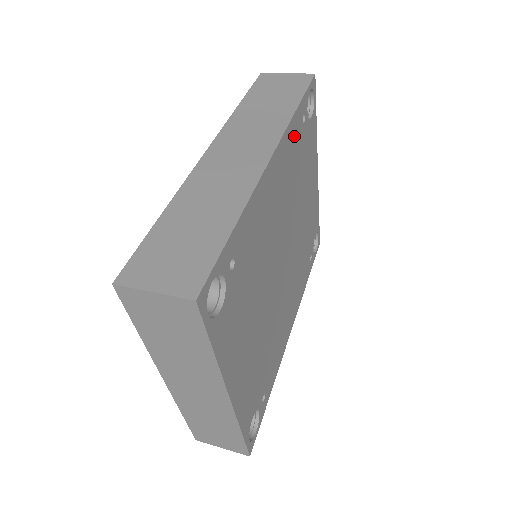
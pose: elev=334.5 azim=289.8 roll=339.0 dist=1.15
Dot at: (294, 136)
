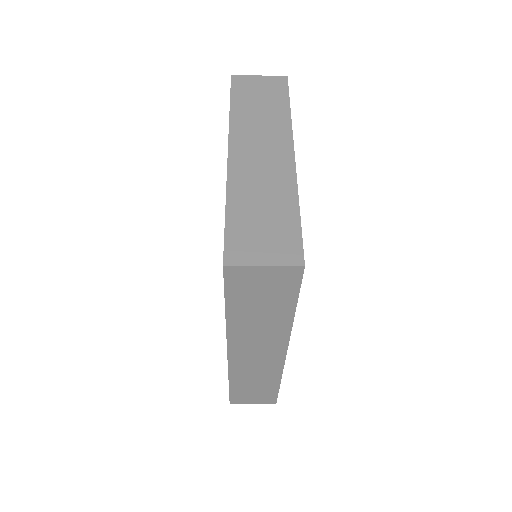
Dot at: occluded
